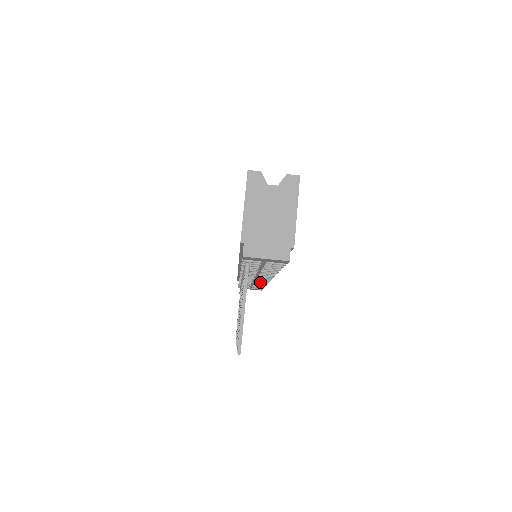
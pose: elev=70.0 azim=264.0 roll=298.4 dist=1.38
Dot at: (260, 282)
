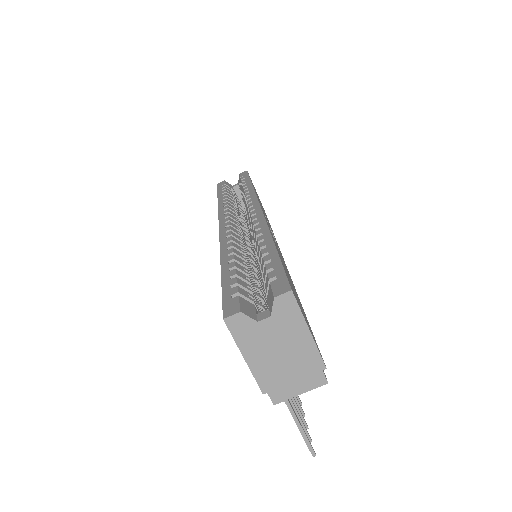
Dot at: occluded
